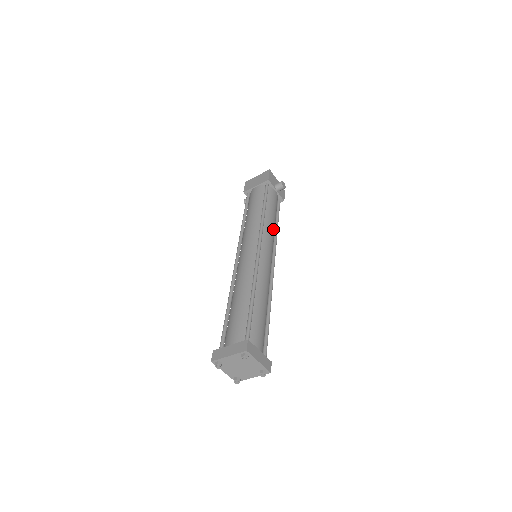
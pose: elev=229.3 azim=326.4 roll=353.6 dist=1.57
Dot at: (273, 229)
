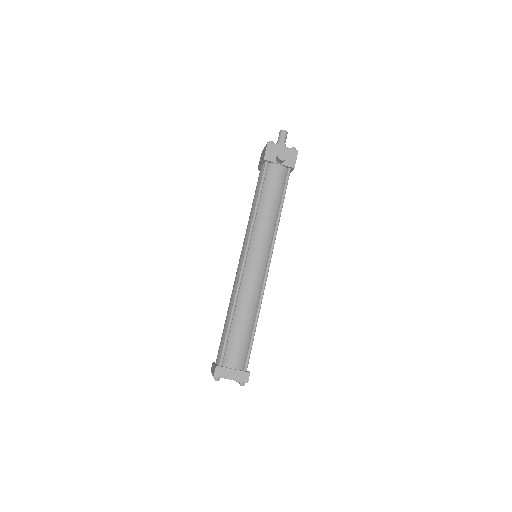
Dot at: (269, 222)
